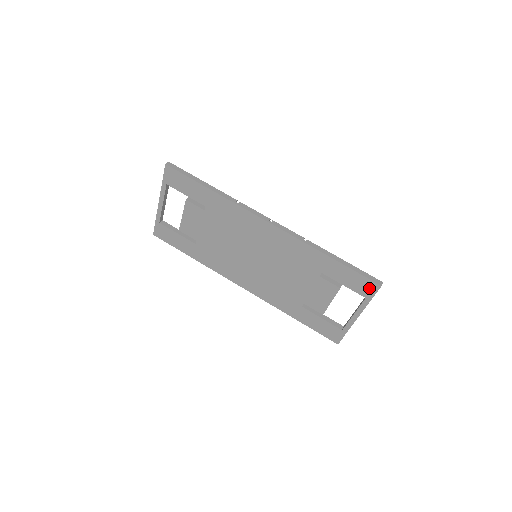
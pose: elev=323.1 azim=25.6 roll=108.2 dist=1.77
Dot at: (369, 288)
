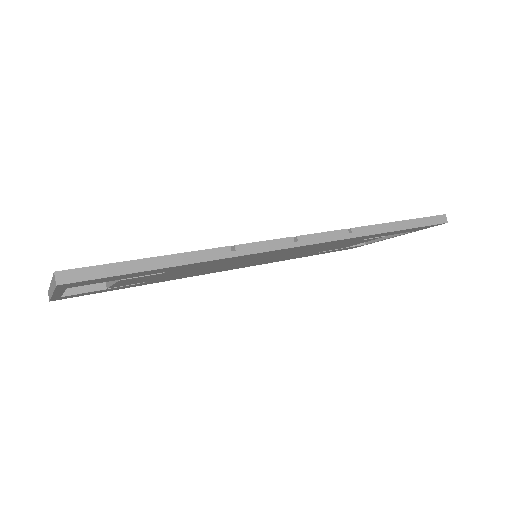
Dot at: (428, 227)
